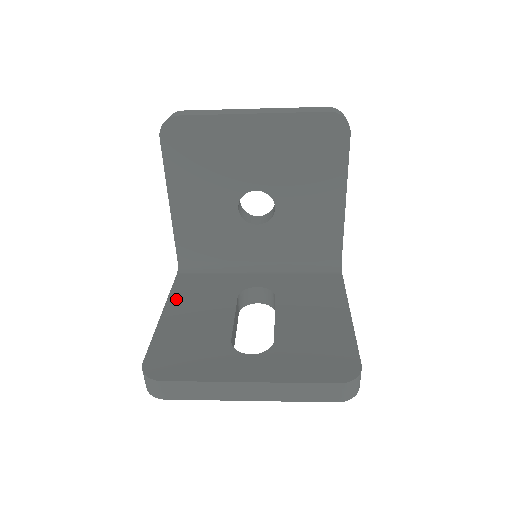
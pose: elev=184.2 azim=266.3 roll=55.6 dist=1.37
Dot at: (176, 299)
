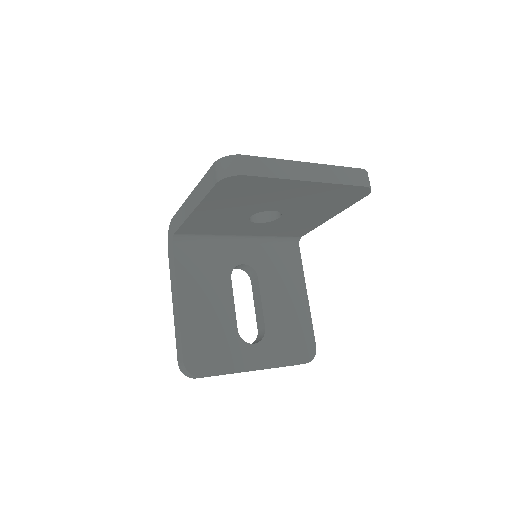
Dot at: (184, 283)
